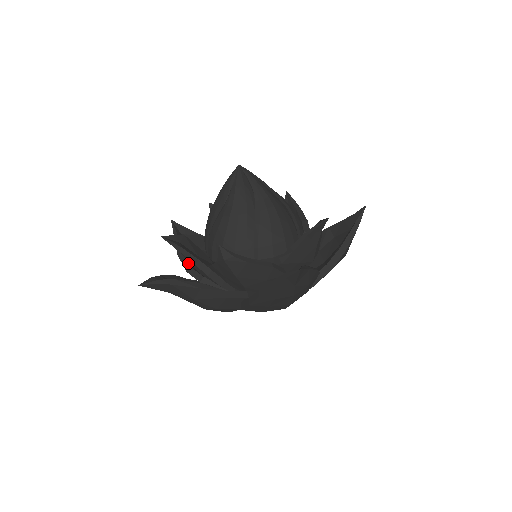
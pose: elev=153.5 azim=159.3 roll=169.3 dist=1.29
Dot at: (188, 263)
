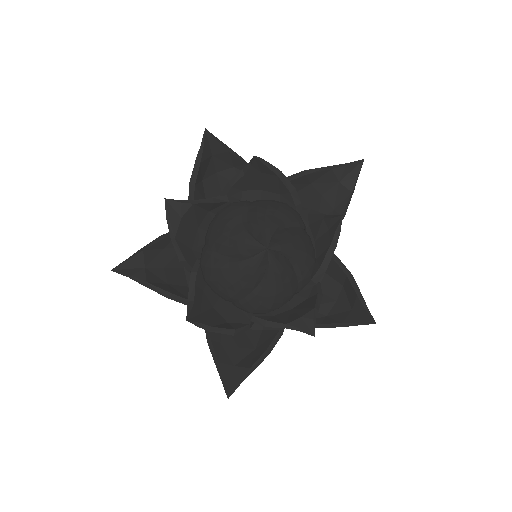
Dot at: occluded
